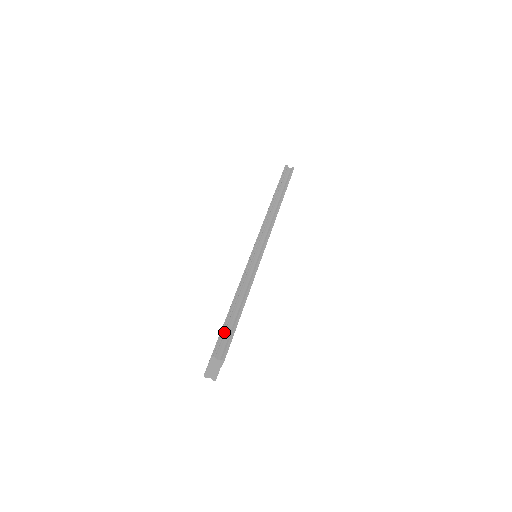
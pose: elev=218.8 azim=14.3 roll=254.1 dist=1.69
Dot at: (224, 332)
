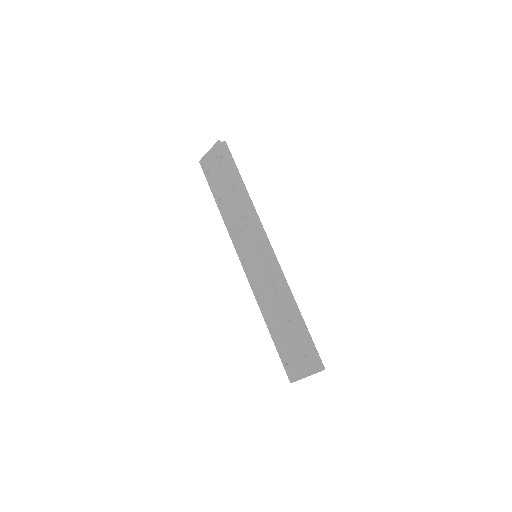
Dot at: (310, 347)
